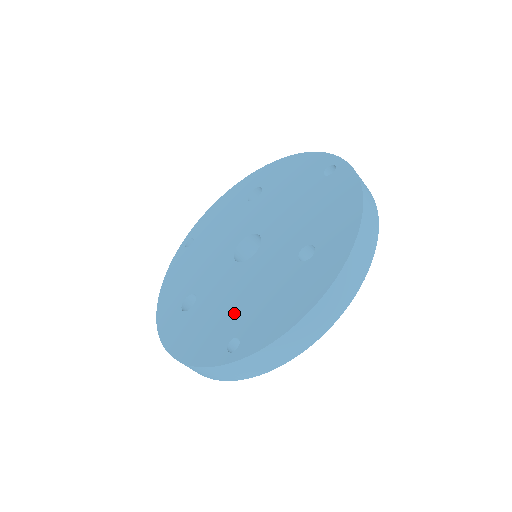
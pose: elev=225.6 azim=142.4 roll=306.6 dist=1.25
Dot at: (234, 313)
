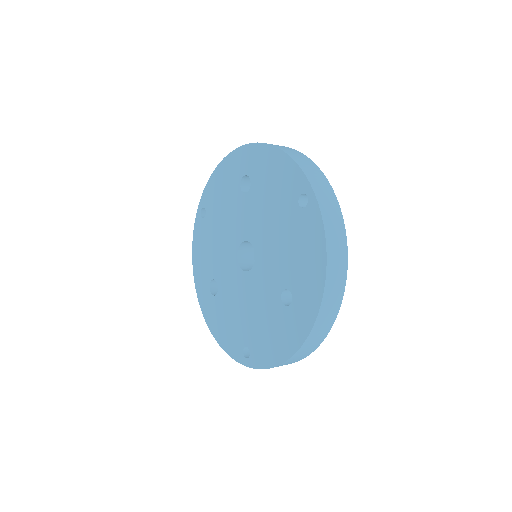
Dot at: (244, 323)
